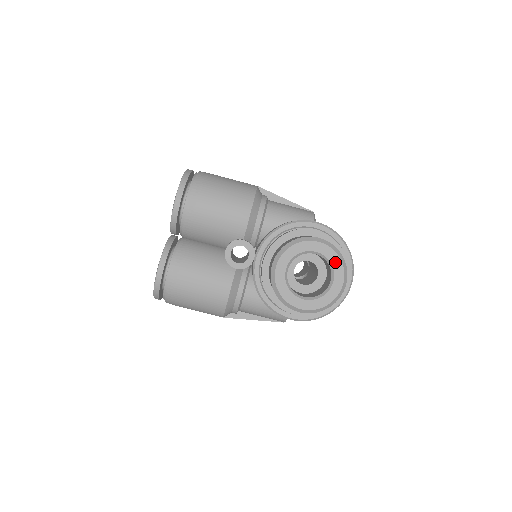
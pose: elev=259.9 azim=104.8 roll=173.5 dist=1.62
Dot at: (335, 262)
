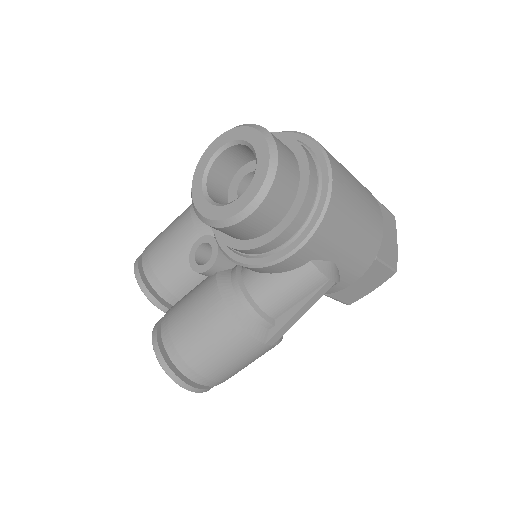
Dot at: (240, 134)
